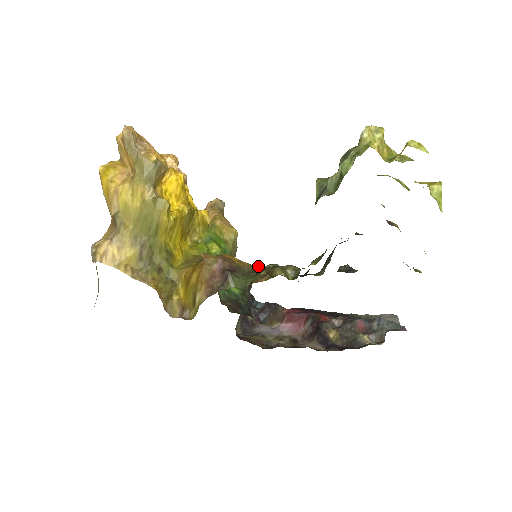
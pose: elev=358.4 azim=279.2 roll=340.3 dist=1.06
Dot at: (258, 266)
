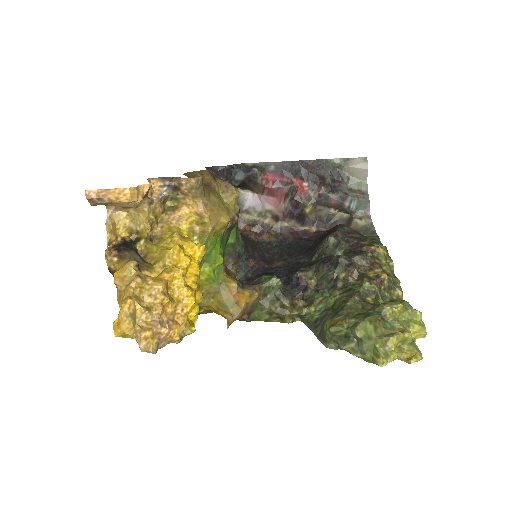
Dot at: (264, 287)
